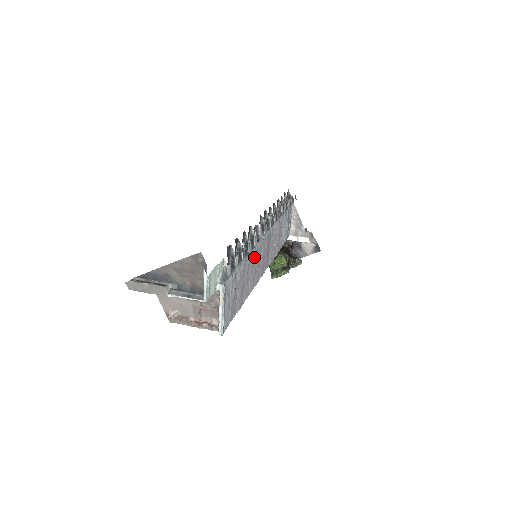
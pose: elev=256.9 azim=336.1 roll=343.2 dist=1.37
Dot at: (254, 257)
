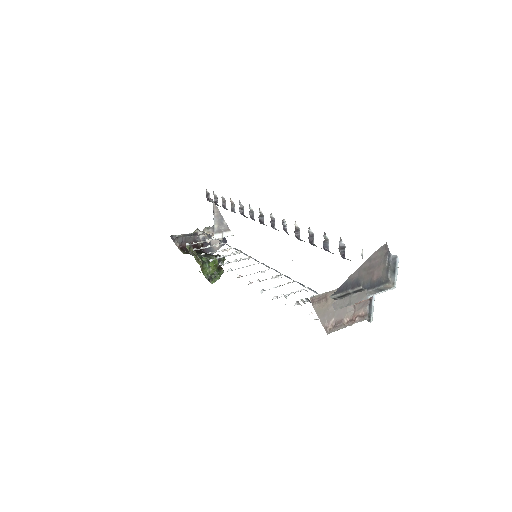
Dot at: occluded
